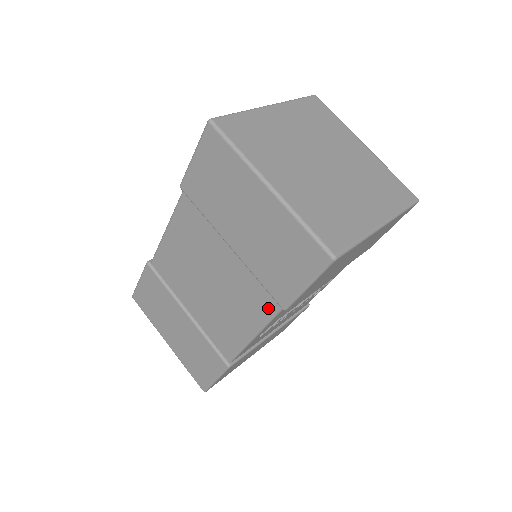
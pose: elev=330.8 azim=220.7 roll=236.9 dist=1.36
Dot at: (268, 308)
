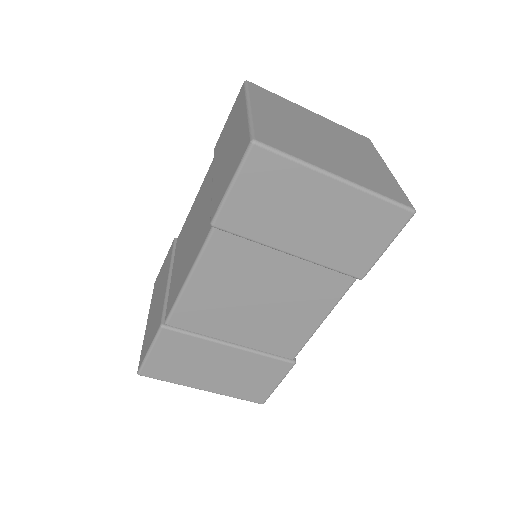
Dot at: (341, 287)
